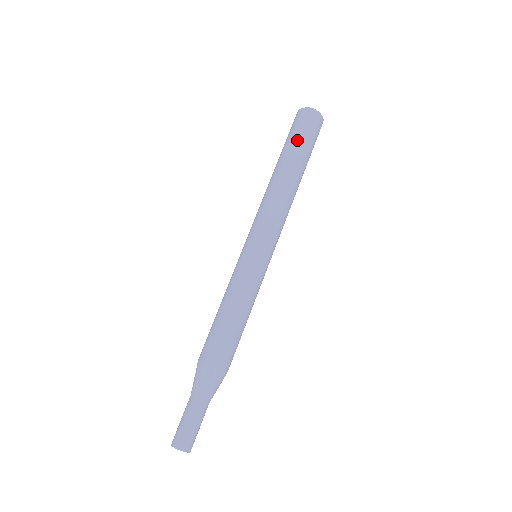
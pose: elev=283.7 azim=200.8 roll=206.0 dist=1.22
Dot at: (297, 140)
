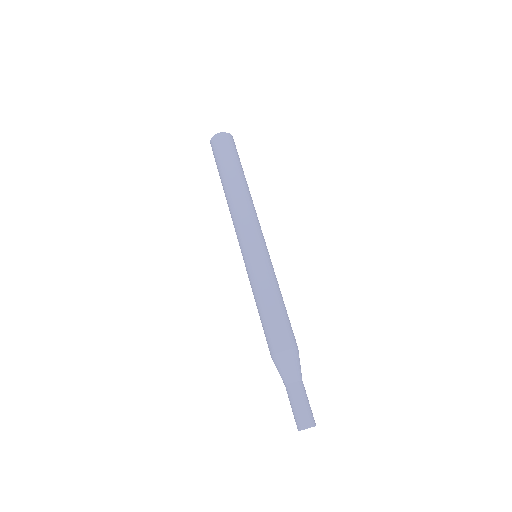
Dot at: (218, 164)
